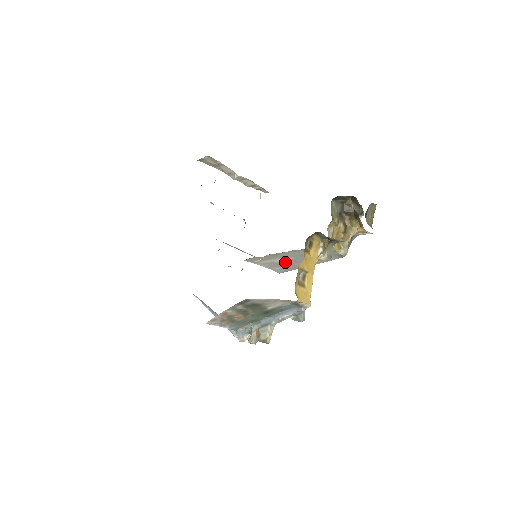
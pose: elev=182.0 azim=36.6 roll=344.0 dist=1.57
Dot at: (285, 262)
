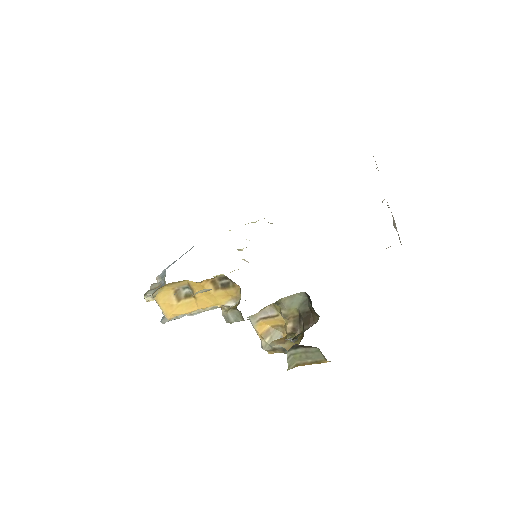
Dot at: occluded
